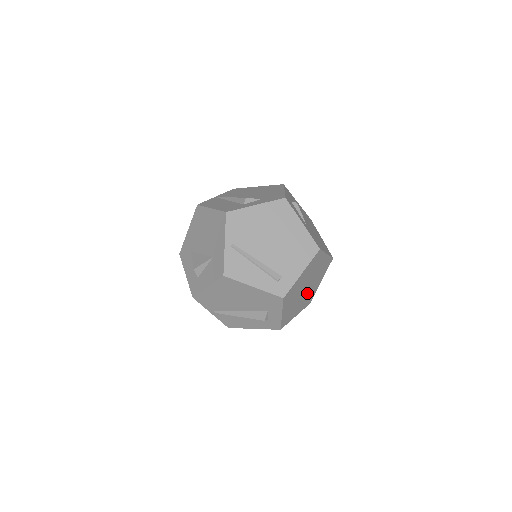
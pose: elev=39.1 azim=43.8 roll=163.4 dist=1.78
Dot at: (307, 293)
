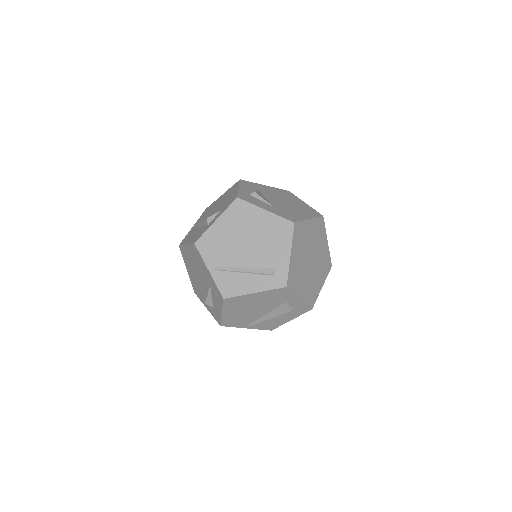
Dot at: (317, 262)
